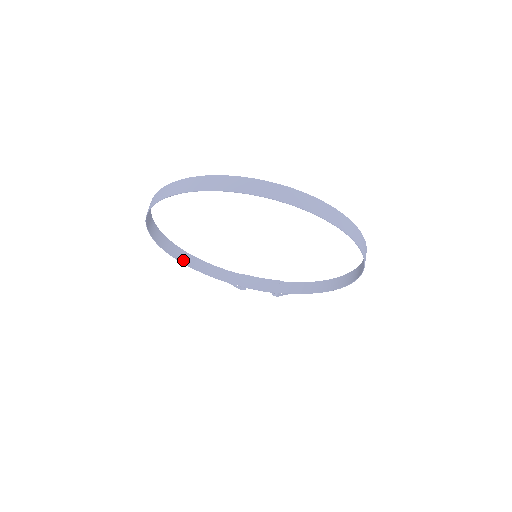
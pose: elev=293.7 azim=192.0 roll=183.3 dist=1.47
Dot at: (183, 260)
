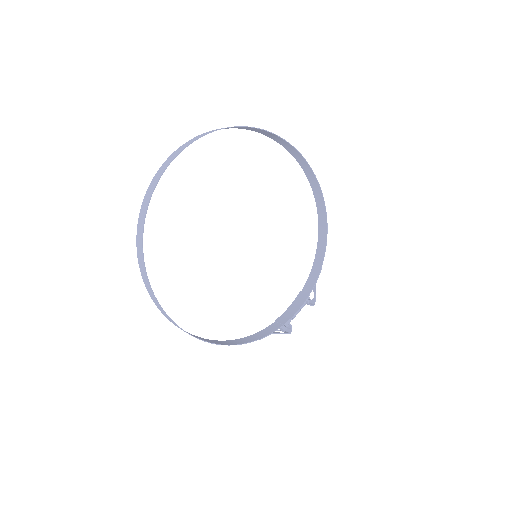
Dot at: (221, 344)
